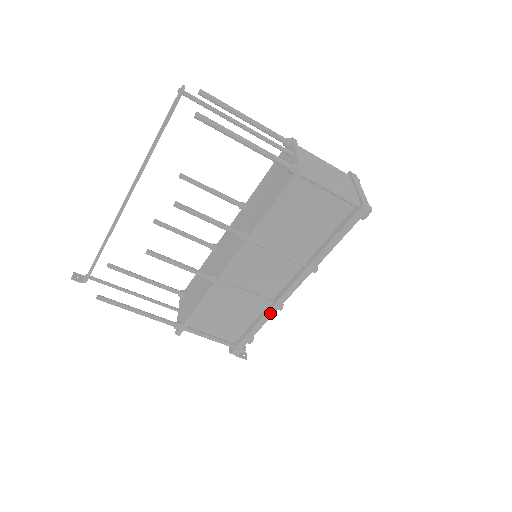
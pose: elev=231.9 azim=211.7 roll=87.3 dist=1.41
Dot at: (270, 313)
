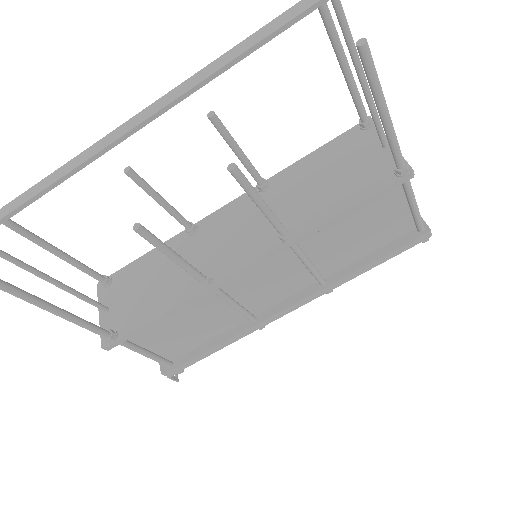
Dot at: (247, 332)
